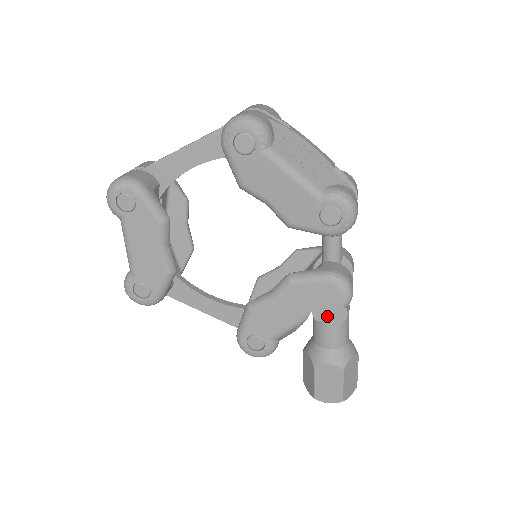
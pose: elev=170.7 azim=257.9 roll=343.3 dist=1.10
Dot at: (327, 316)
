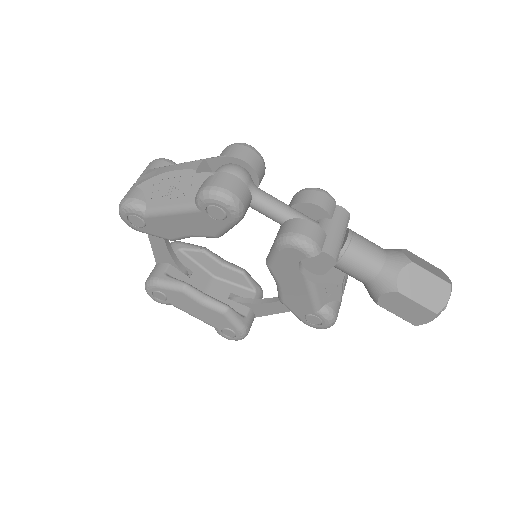
Dot at: (322, 267)
